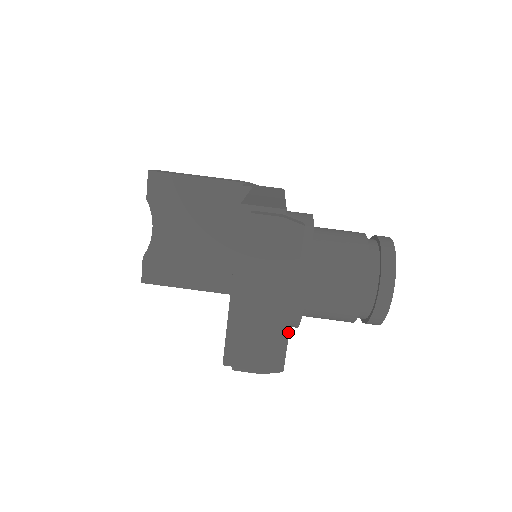
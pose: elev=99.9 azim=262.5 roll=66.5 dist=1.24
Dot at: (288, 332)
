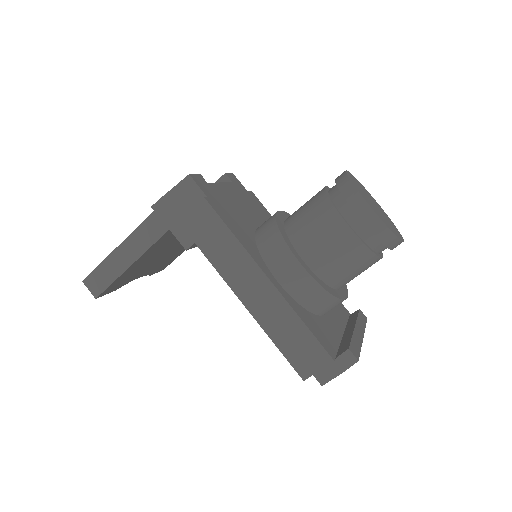
Dot at: occluded
